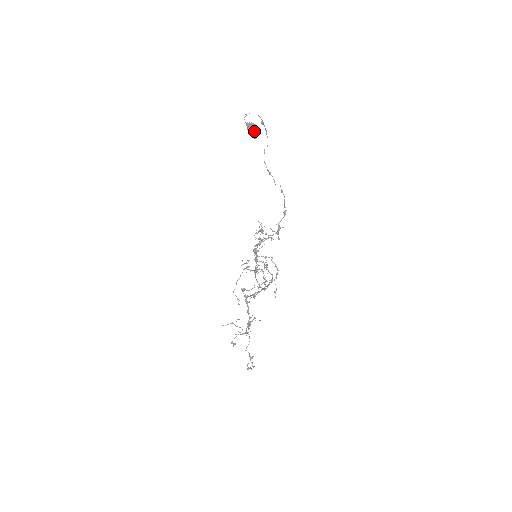
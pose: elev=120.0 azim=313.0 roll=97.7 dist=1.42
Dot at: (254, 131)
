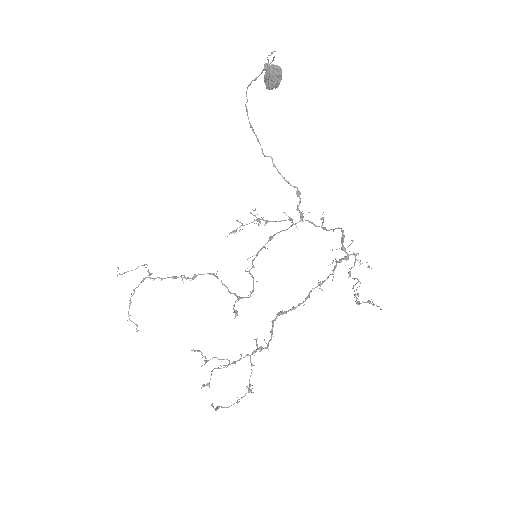
Dot at: (281, 79)
